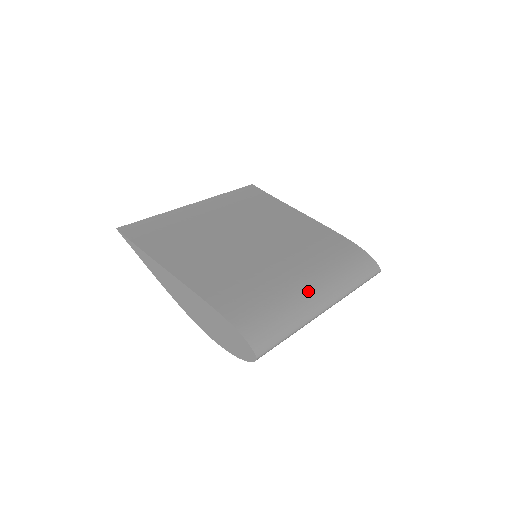
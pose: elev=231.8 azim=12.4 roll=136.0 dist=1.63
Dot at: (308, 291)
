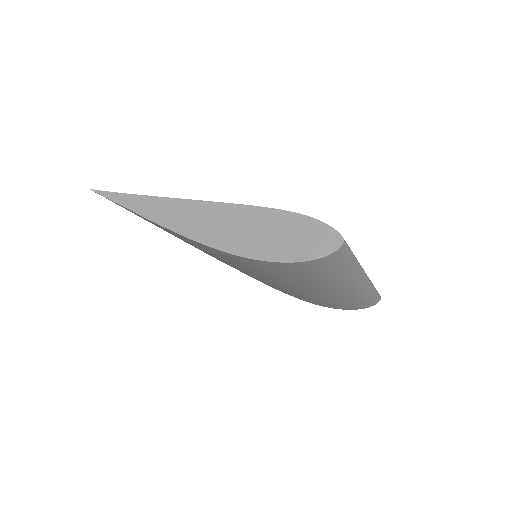
Dot at: occluded
